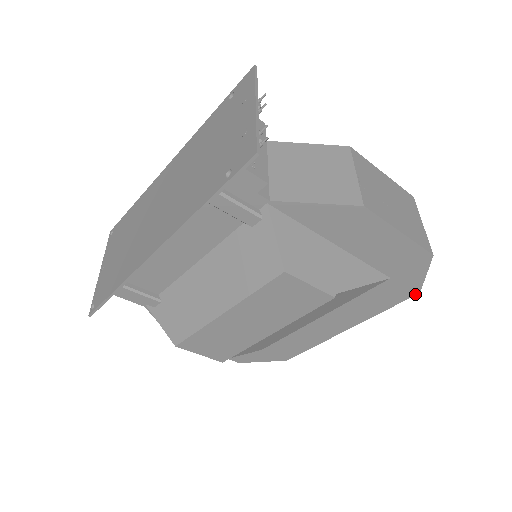
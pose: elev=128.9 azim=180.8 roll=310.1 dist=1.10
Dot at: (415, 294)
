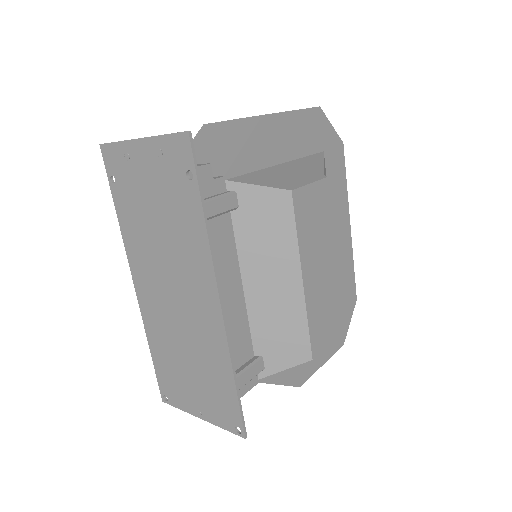
Dot at: (343, 147)
